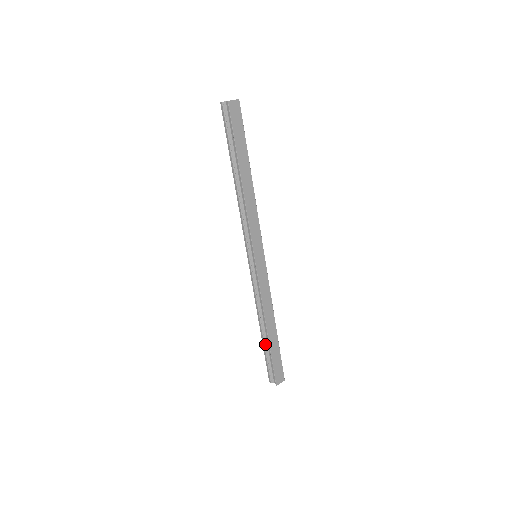
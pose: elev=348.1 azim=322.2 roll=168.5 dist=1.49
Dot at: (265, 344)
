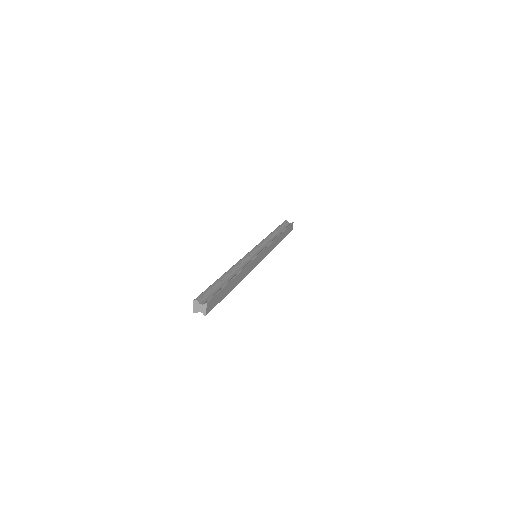
Dot at: occluded
